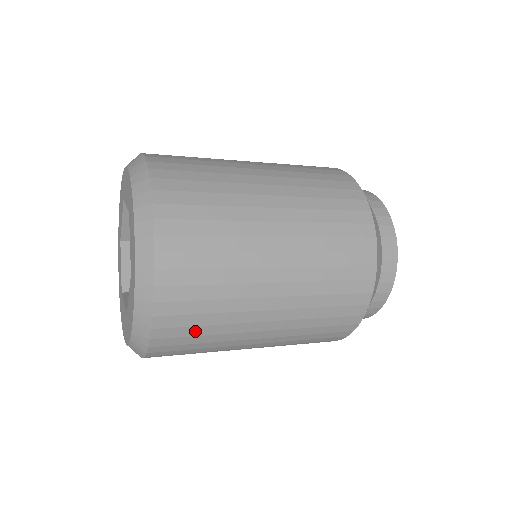
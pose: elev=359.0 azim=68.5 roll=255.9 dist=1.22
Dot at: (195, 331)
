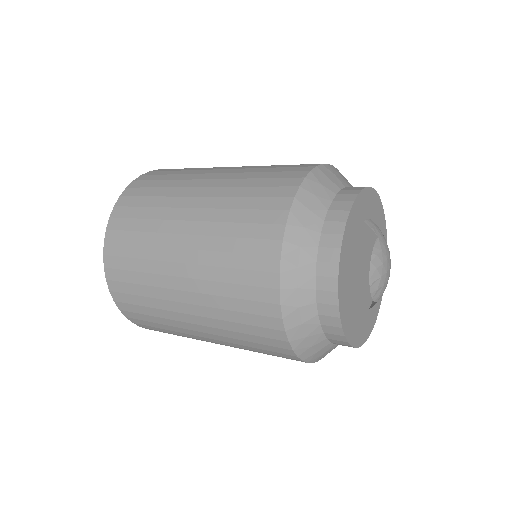
Dot at: occluded
